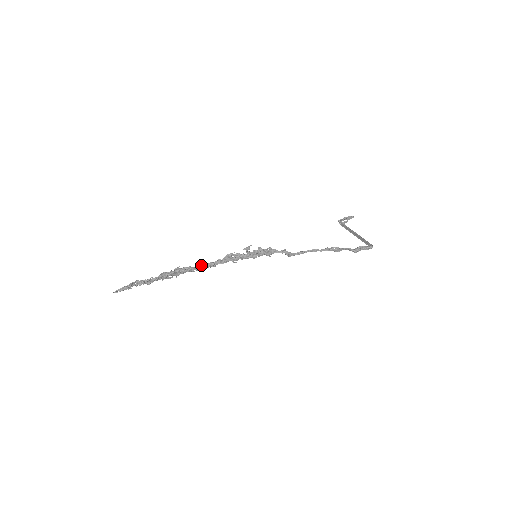
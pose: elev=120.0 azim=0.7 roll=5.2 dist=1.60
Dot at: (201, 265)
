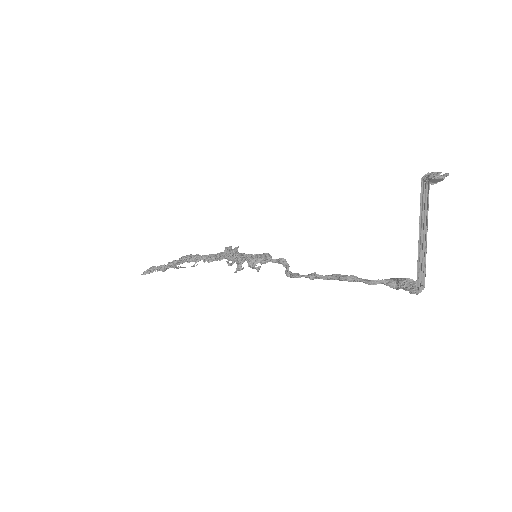
Dot at: (204, 256)
